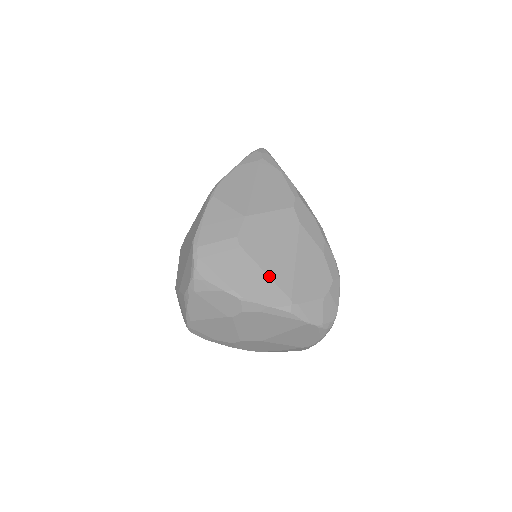
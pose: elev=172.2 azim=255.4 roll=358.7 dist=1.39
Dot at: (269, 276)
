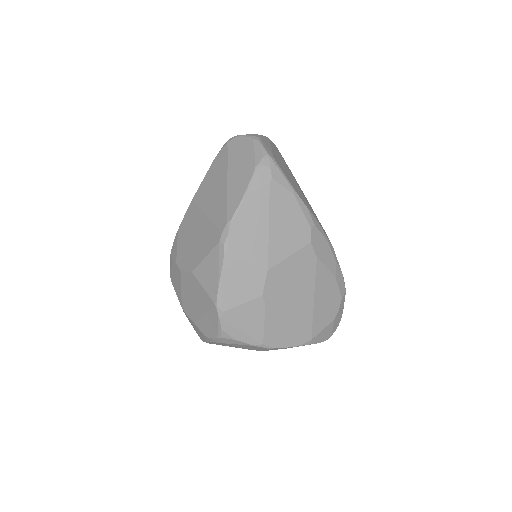
Dot at: (293, 322)
